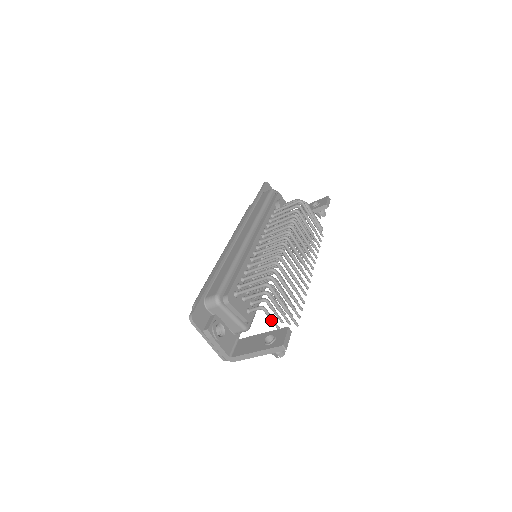
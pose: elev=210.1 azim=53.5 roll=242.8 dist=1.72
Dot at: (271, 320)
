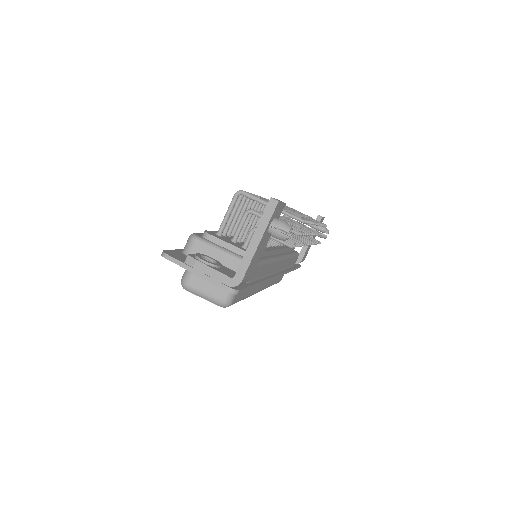
Dot at: (272, 238)
